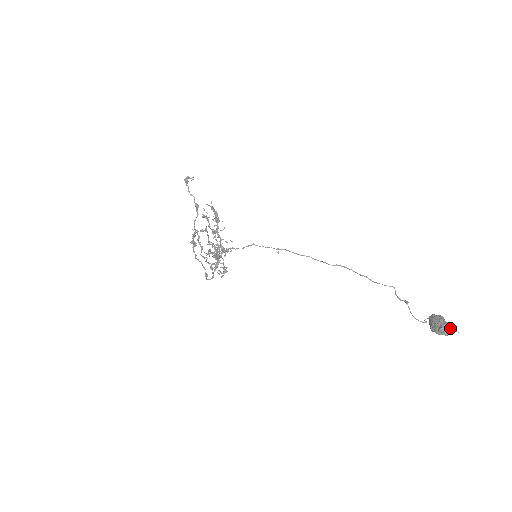
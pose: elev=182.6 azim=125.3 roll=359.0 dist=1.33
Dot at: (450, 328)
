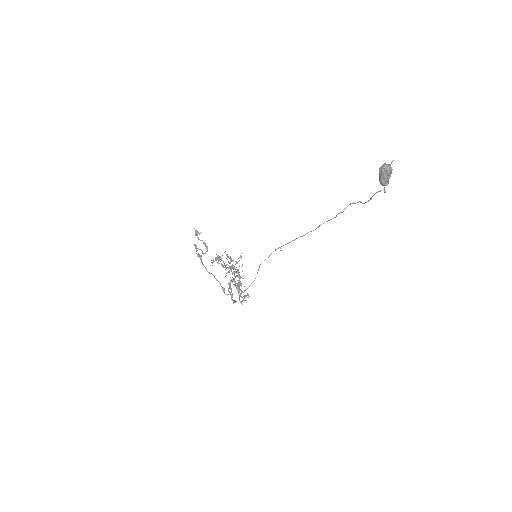
Dot at: (388, 166)
